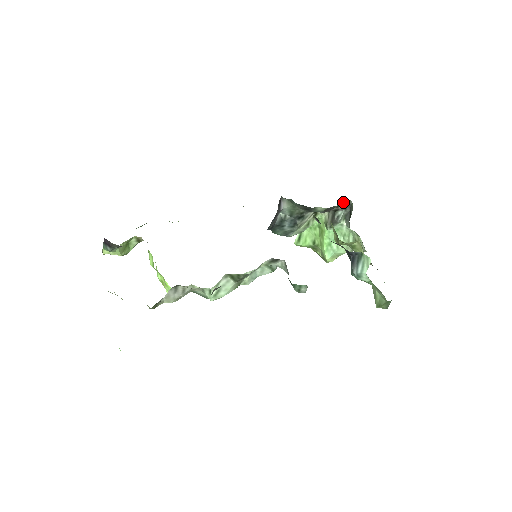
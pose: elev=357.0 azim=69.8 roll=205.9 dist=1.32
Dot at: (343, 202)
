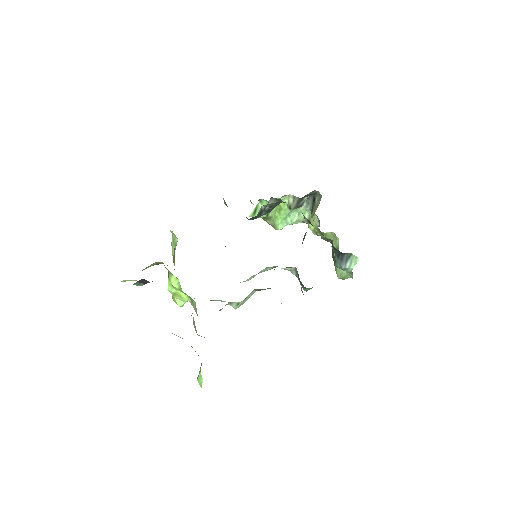
Dot at: (311, 192)
